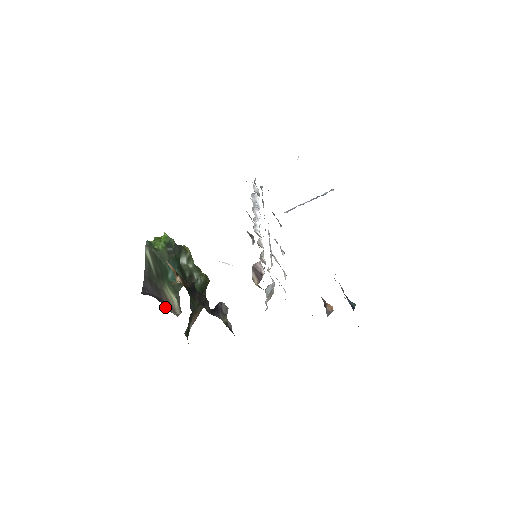
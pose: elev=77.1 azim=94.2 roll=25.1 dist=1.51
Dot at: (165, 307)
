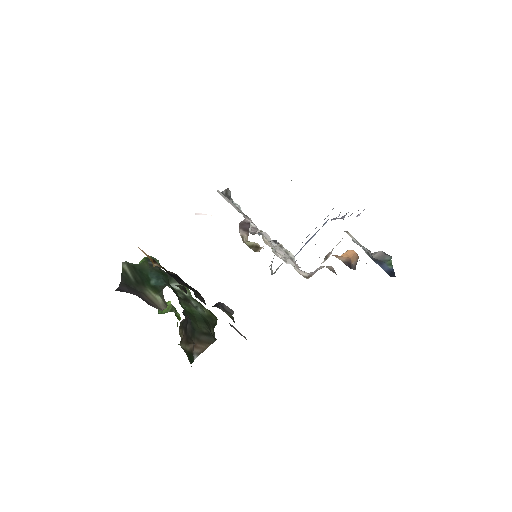
Dot at: occluded
